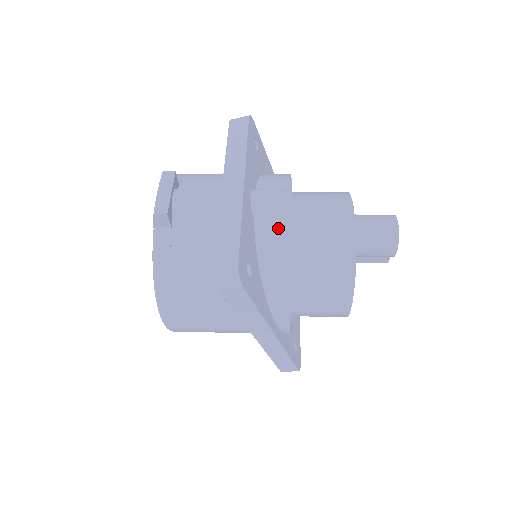
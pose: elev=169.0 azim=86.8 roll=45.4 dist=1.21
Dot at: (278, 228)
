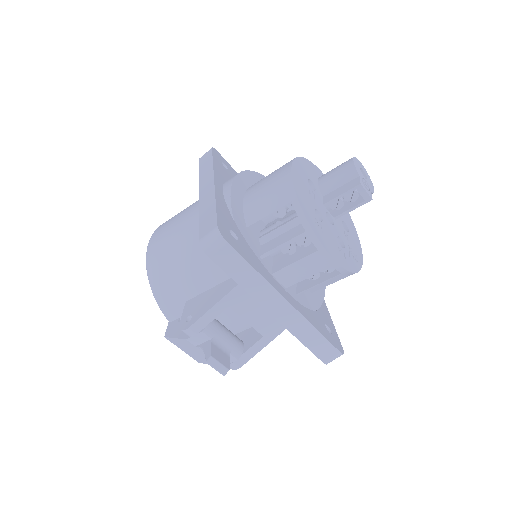
Dot at: occluded
